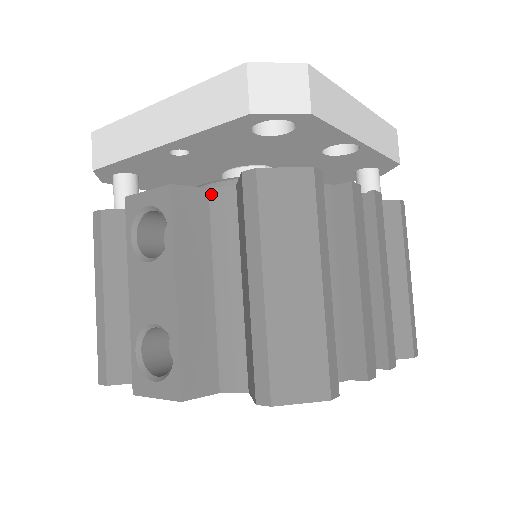
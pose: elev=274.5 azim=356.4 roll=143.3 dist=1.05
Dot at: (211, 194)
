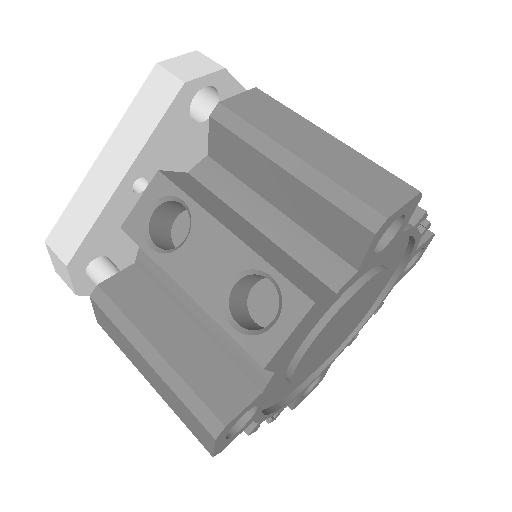
Dot at: (193, 174)
